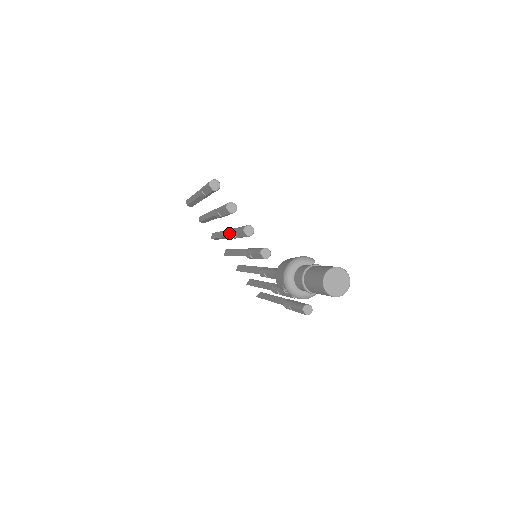
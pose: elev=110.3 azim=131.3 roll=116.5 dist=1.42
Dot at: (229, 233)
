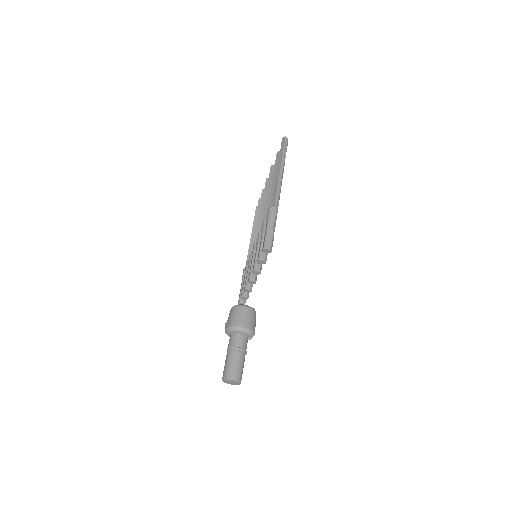
Dot at: occluded
